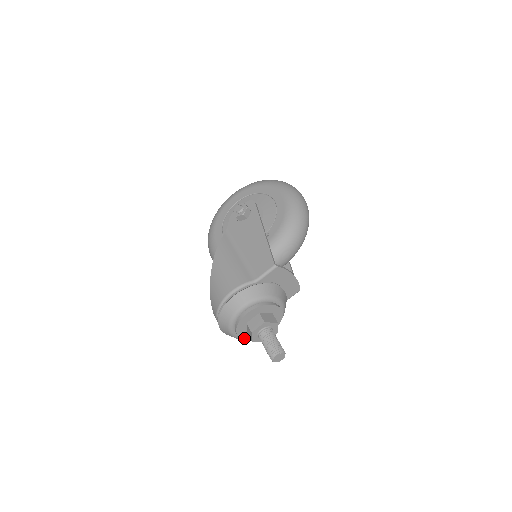
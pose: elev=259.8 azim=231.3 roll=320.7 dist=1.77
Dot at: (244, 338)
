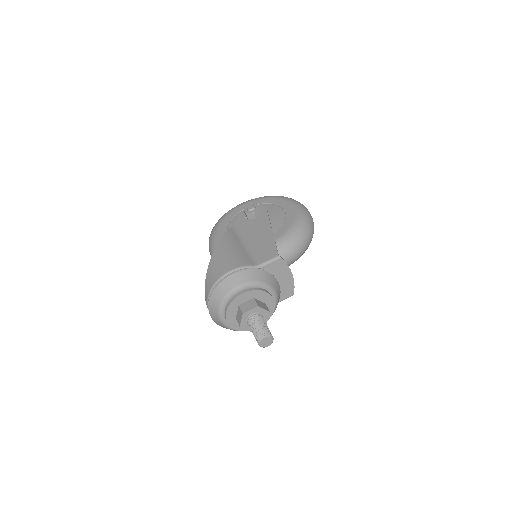
Dot at: (231, 324)
